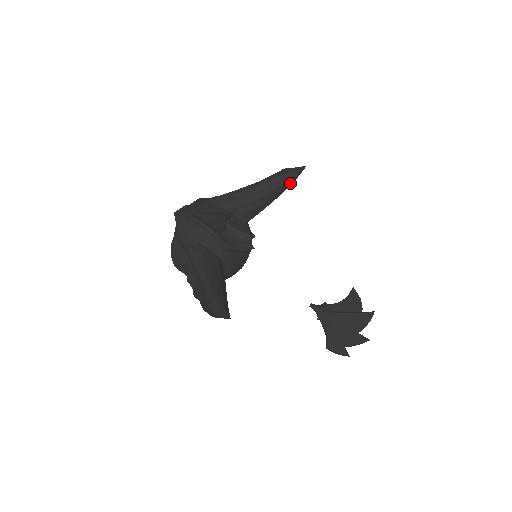
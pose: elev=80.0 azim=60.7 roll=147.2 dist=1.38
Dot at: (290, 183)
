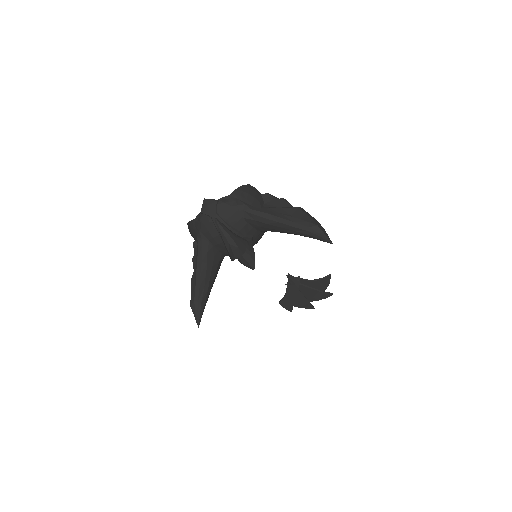
Dot at: (314, 238)
